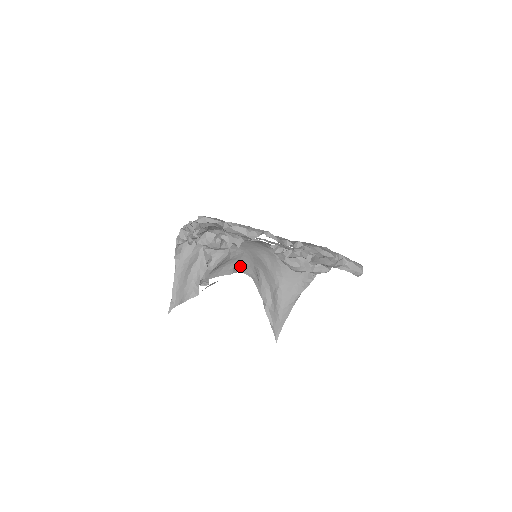
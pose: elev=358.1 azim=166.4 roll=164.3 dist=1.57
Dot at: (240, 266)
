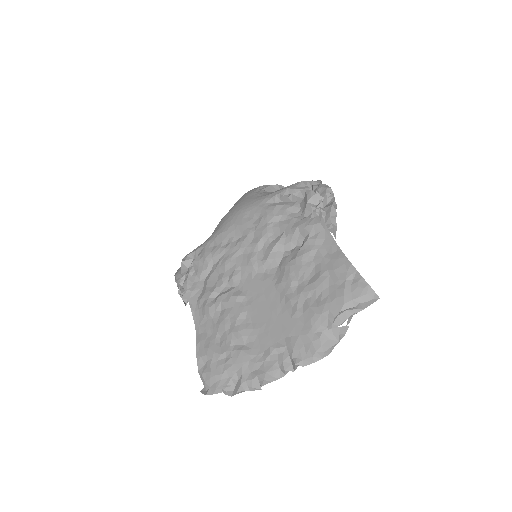
Dot at: occluded
